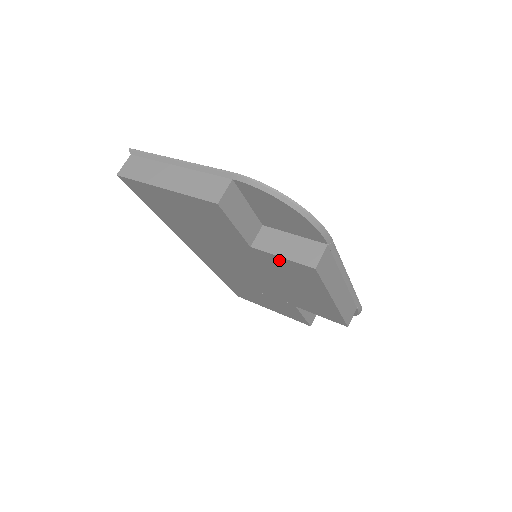
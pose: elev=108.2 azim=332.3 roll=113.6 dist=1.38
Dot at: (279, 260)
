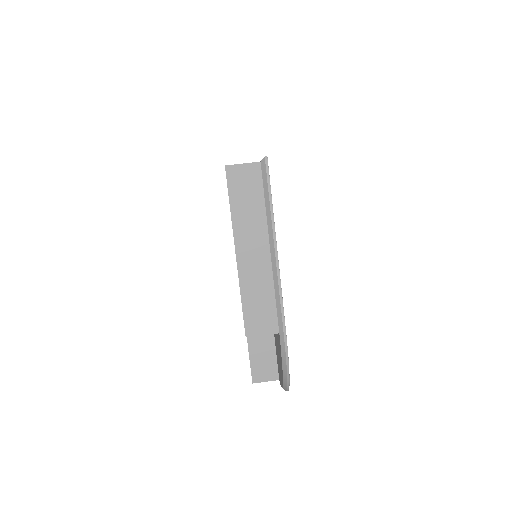
Dot at: occluded
